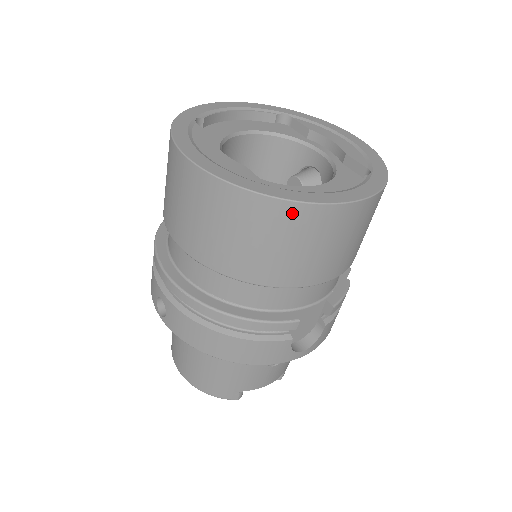
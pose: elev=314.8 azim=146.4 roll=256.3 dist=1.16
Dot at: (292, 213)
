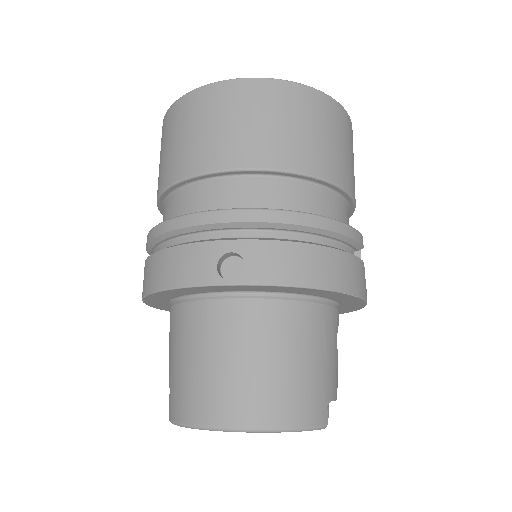
Dot at: (339, 112)
